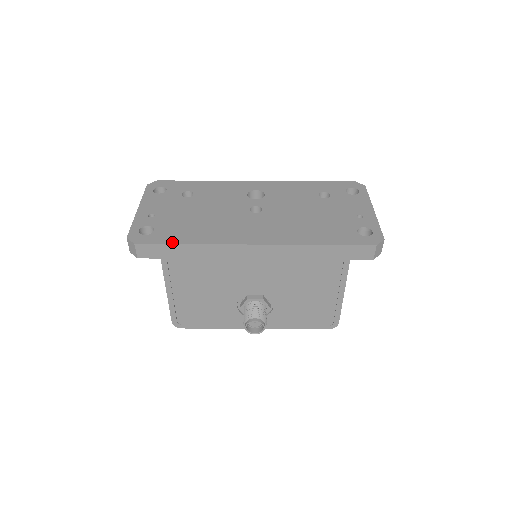
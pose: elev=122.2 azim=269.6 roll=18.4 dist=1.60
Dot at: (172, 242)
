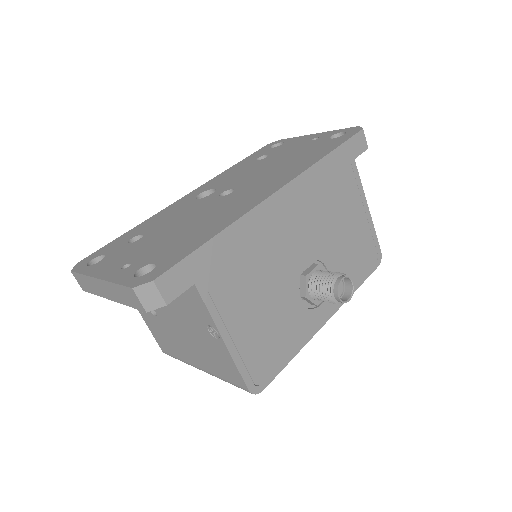
Dot at: (195, 248)
